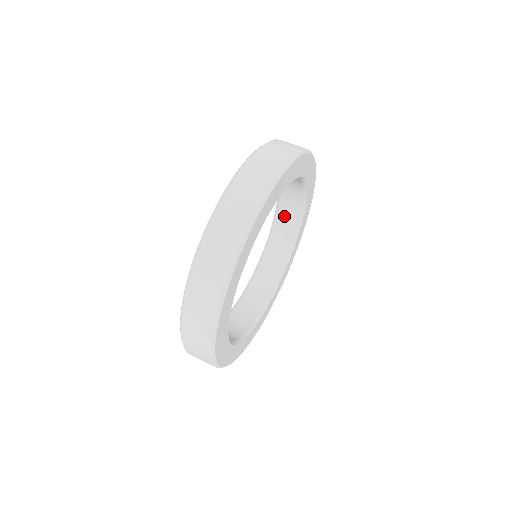
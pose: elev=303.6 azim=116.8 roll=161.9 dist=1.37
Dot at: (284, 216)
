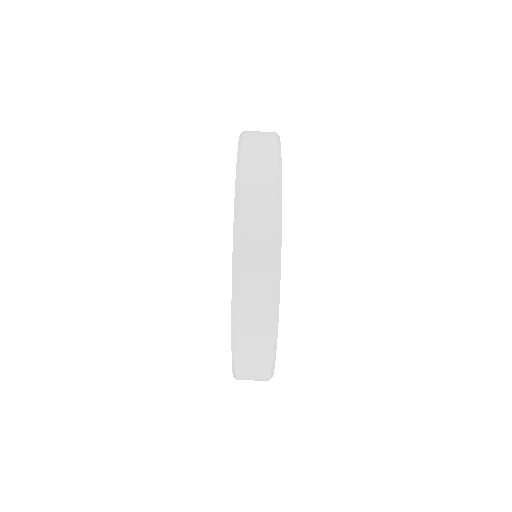
Dot at: occluded
